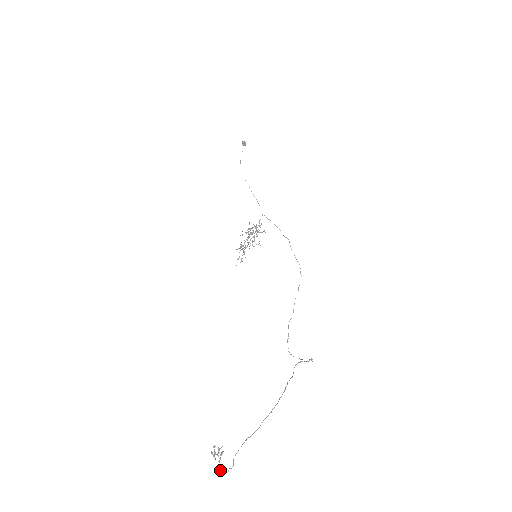
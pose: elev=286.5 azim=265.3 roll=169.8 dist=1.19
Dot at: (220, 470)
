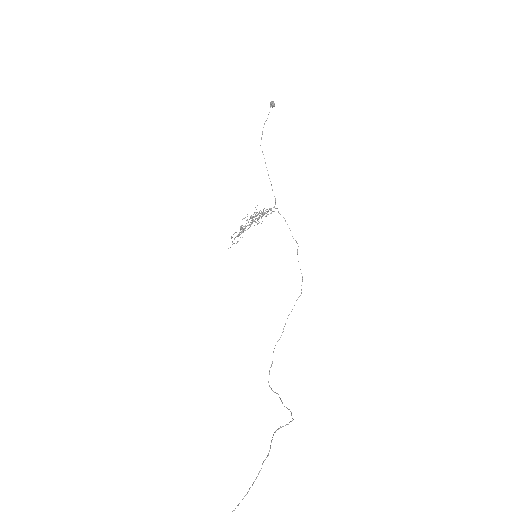
Dot at: out of frame
